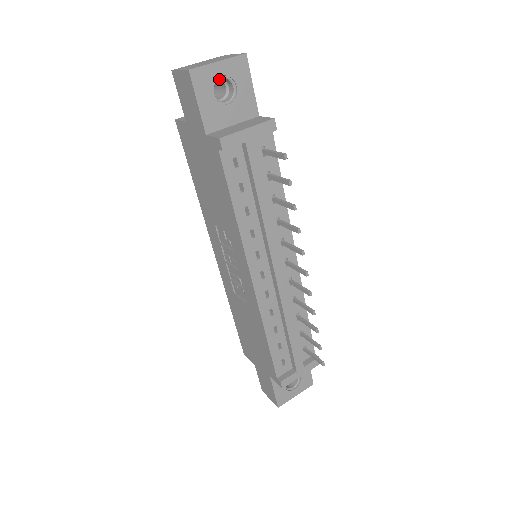
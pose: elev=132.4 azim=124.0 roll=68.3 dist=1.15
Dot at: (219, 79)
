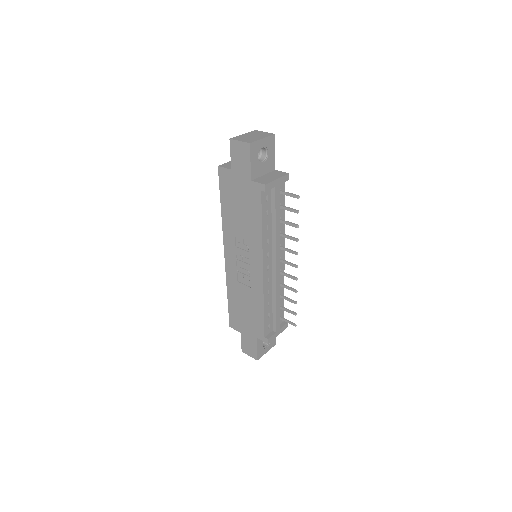
Dot at: occluded
